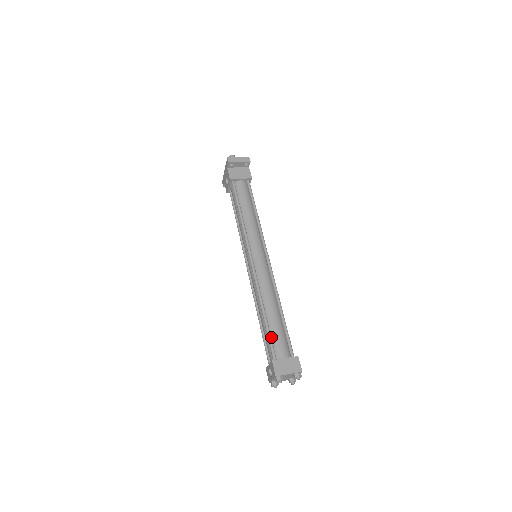
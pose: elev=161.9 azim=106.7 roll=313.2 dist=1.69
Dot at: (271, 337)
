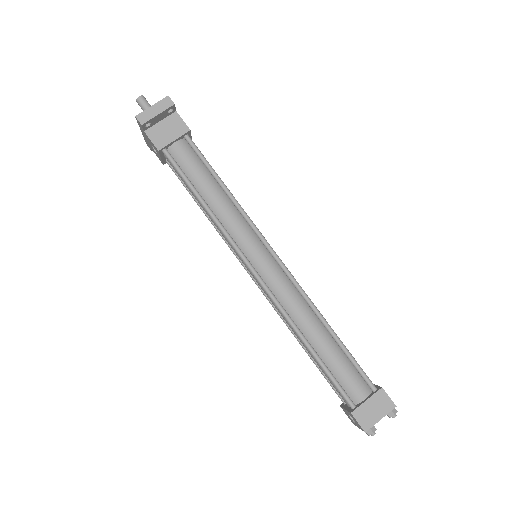
Dot at: (333, 376)
